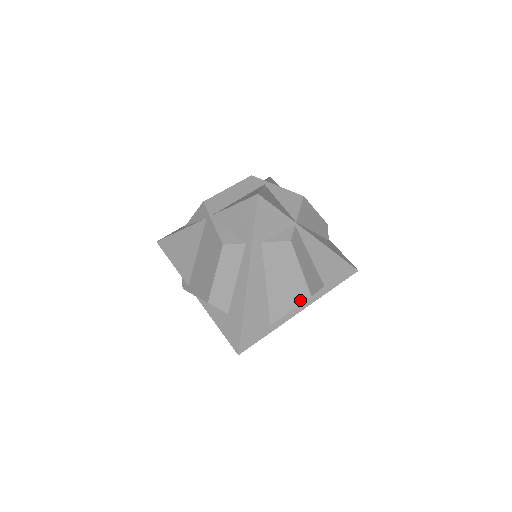
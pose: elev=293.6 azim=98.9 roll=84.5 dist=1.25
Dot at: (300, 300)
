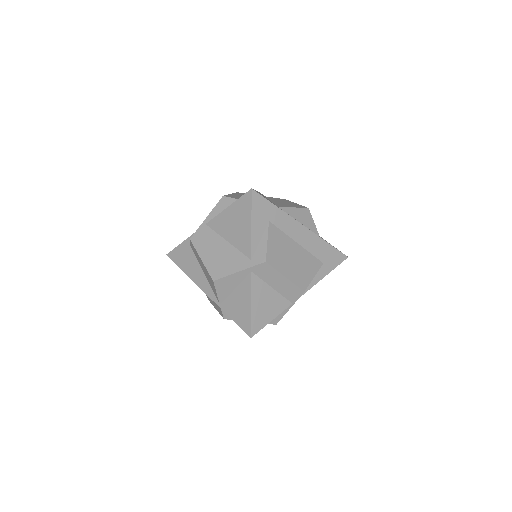
Dot at: (300, 207)
